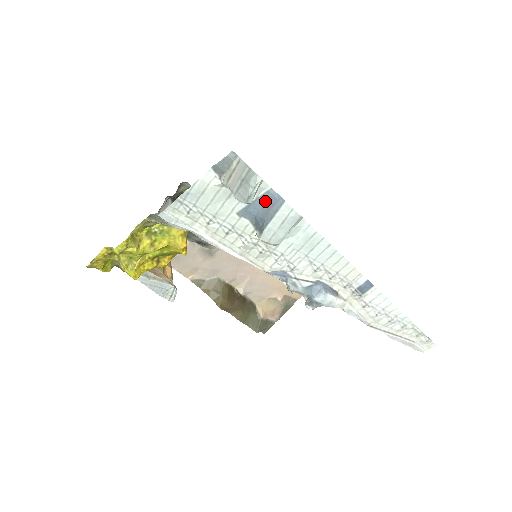
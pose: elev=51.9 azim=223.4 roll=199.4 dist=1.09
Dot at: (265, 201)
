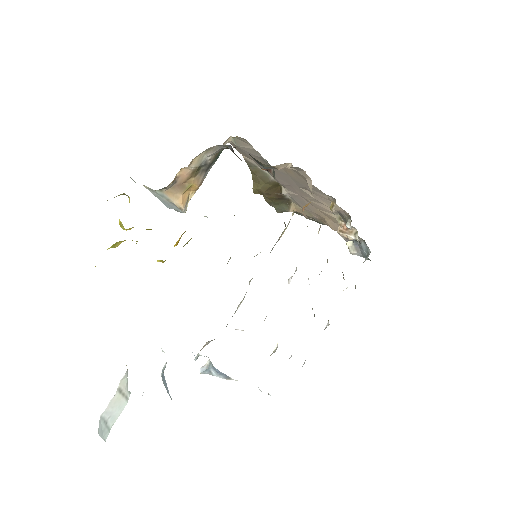
Dot at: (165, 382)
